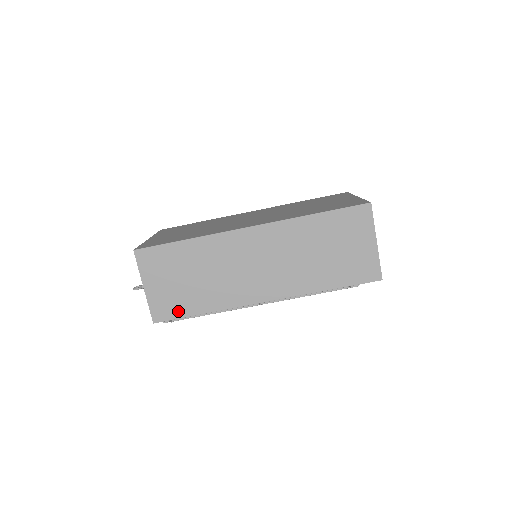
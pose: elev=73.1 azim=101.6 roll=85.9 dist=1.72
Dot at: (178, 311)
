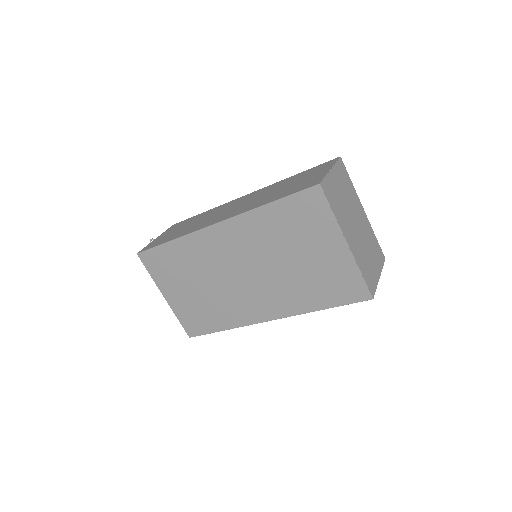
Dot at: occluded
